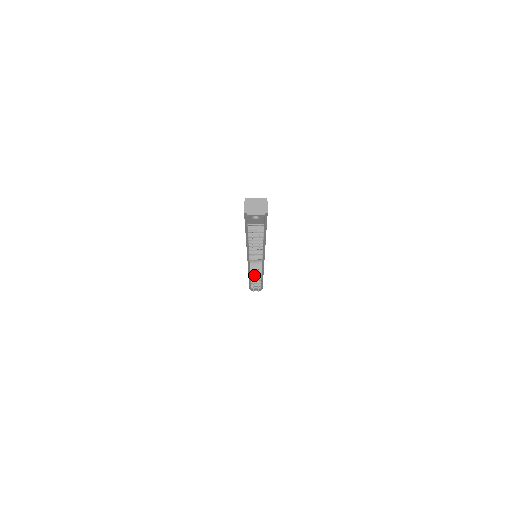
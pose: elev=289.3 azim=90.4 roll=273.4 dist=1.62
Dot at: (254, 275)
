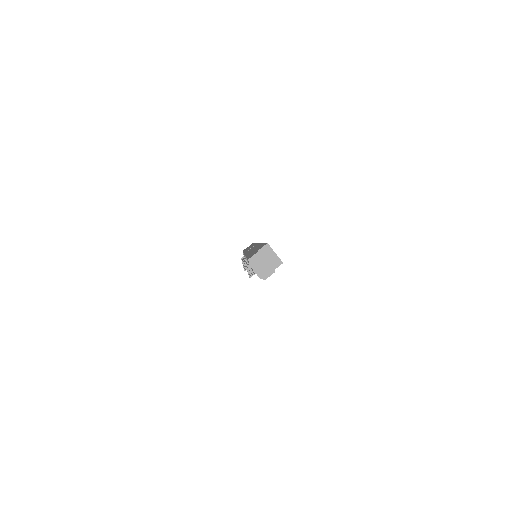
Dot at: occluded
